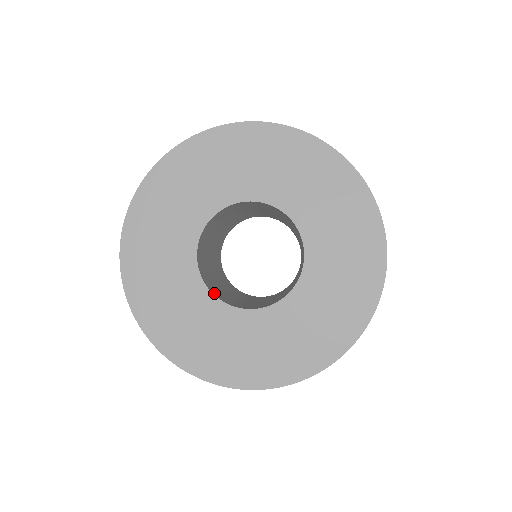
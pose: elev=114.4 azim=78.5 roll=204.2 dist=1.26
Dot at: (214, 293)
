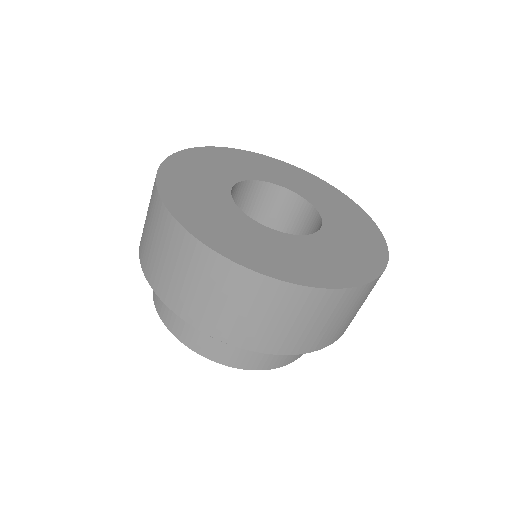
Dot at: (231, 192)
